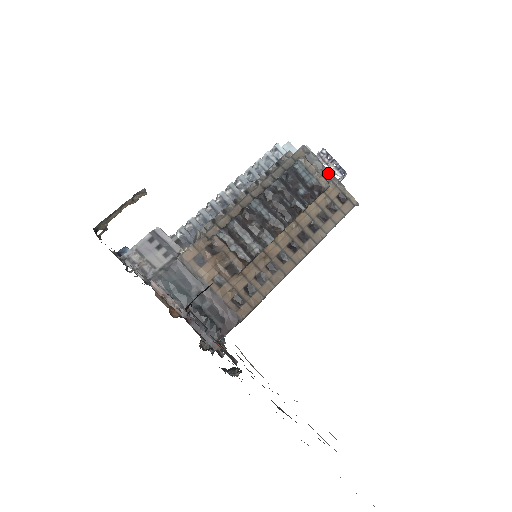
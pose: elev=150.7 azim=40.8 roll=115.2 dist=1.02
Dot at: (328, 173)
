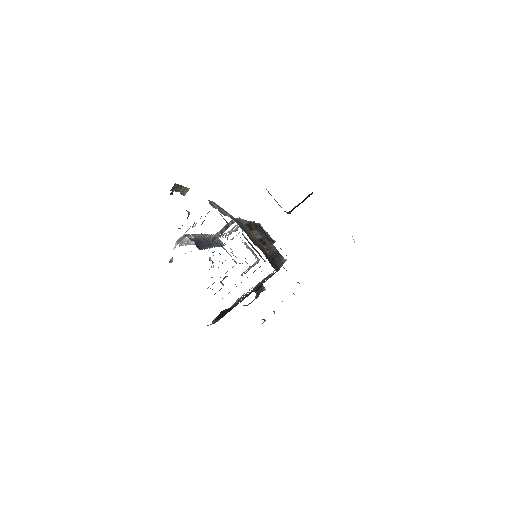
Dot at: occluded
